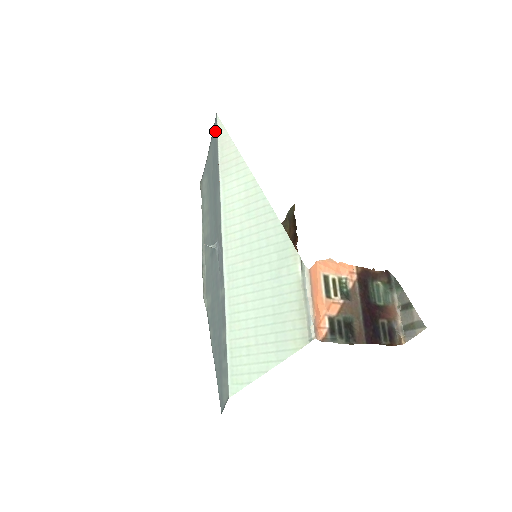
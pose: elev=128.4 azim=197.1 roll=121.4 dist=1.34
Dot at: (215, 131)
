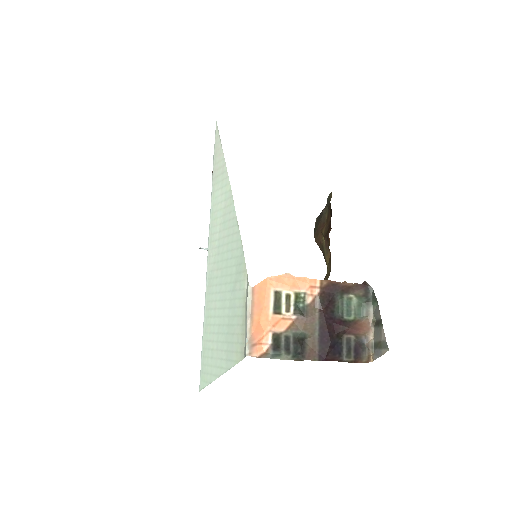
Dot at: occluded
